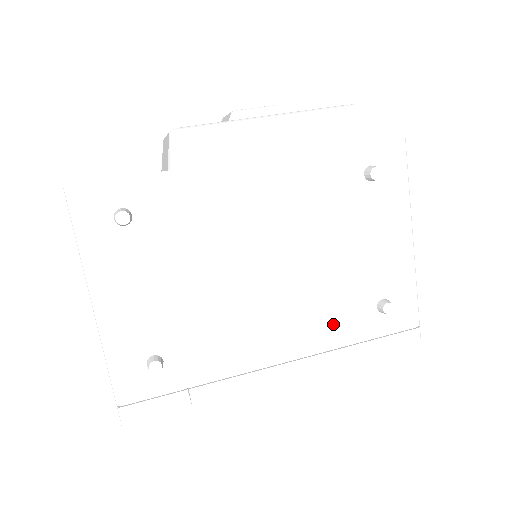
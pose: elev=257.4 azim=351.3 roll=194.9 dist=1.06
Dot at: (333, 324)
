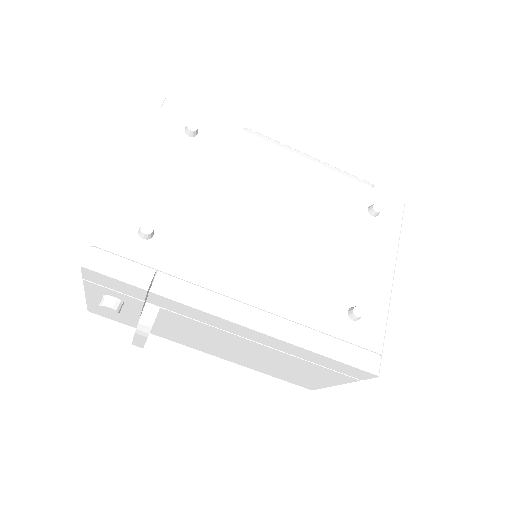
Dot at: (305, 300)
